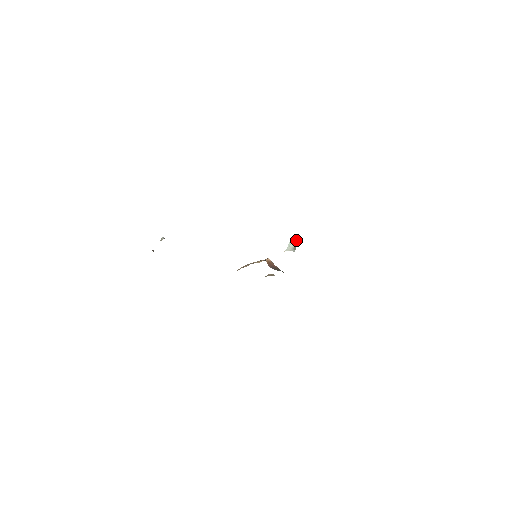
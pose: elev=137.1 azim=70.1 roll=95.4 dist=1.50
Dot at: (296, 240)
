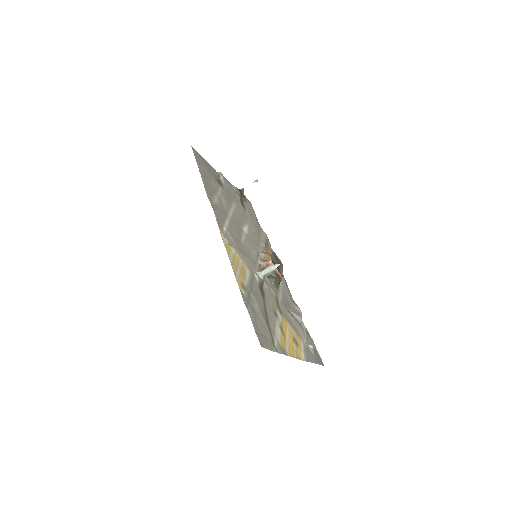
Dot at: (272, 270)
